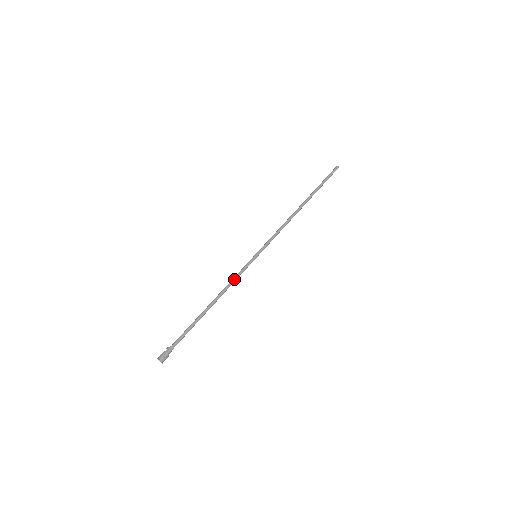
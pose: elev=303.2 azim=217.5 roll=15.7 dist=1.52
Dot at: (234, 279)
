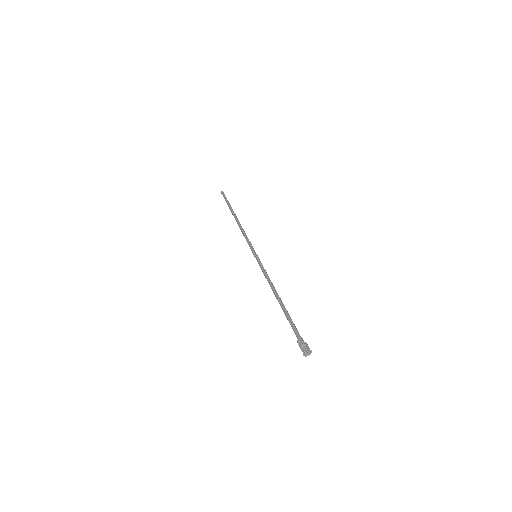
Dot at: (267, 274)
